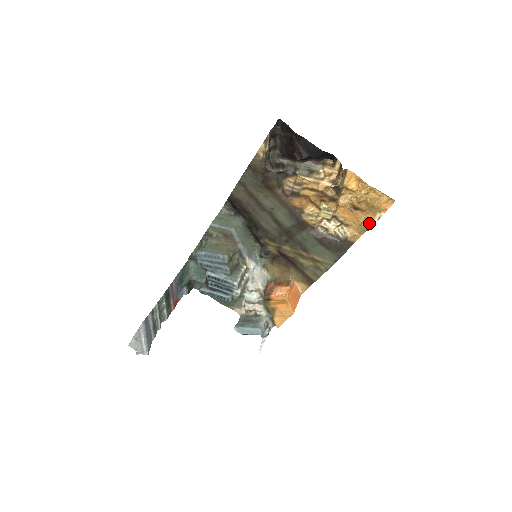
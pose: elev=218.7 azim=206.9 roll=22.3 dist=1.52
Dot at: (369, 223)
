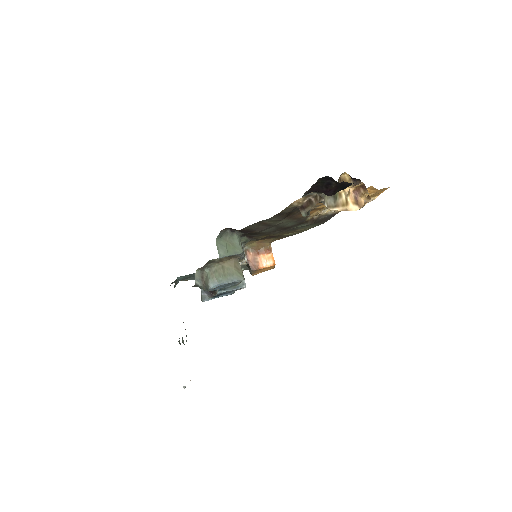
Dot at: occluded
